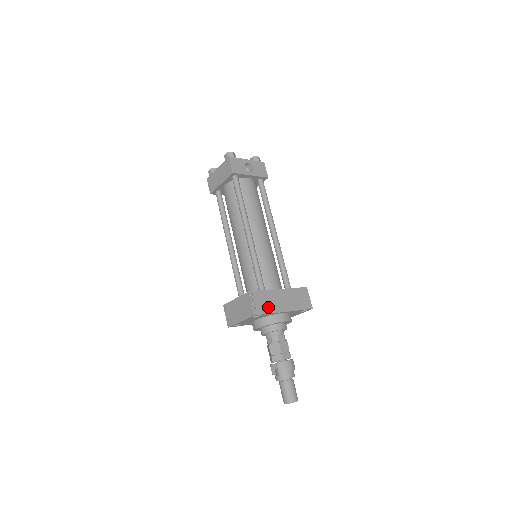
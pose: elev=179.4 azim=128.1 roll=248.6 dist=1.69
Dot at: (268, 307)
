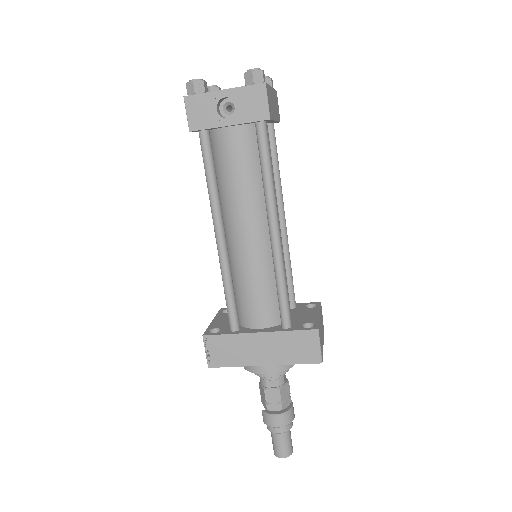
Dot at: (232, 358)
